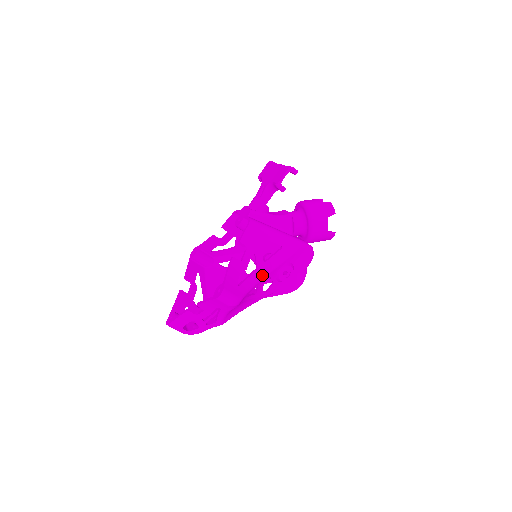
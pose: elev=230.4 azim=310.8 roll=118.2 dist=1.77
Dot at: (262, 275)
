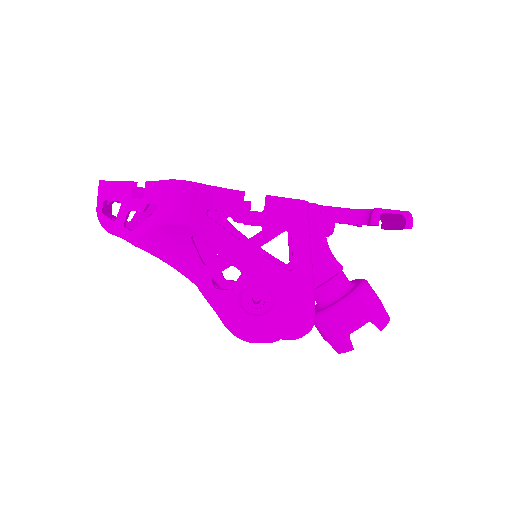
Dot at: (238, 254)
